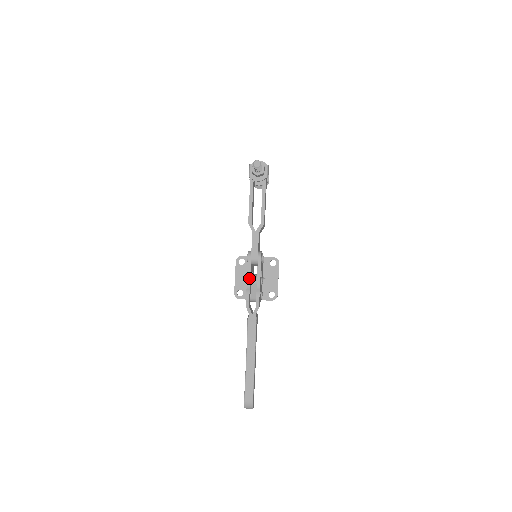
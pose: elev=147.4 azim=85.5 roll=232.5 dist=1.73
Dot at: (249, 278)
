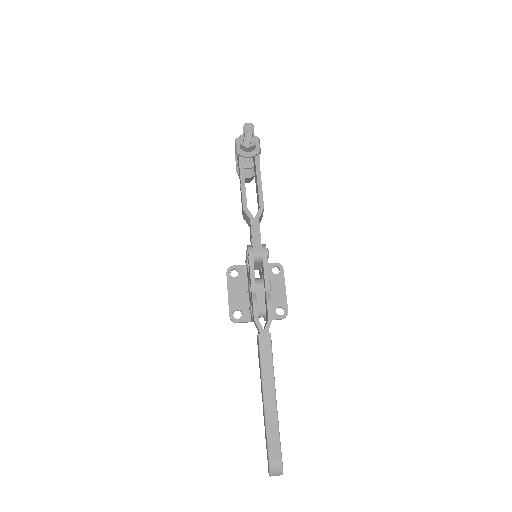
Dot at: (253, 280)
